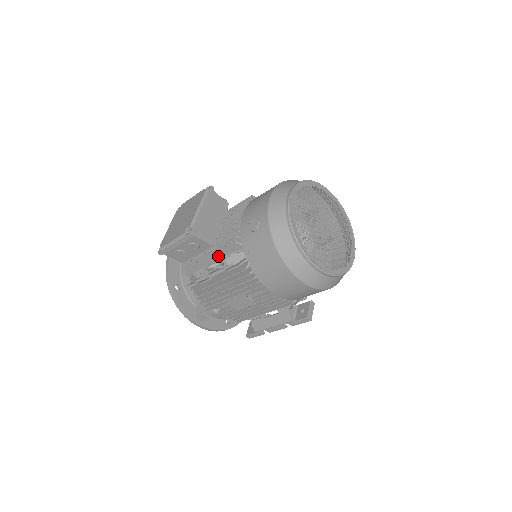
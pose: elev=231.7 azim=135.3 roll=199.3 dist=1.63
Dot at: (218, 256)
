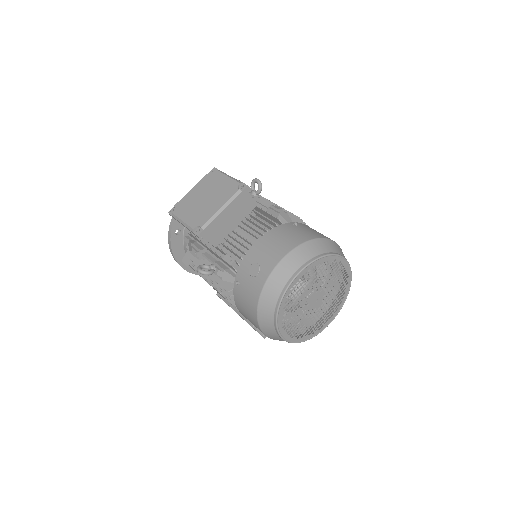
Dot at: (216, 255)
